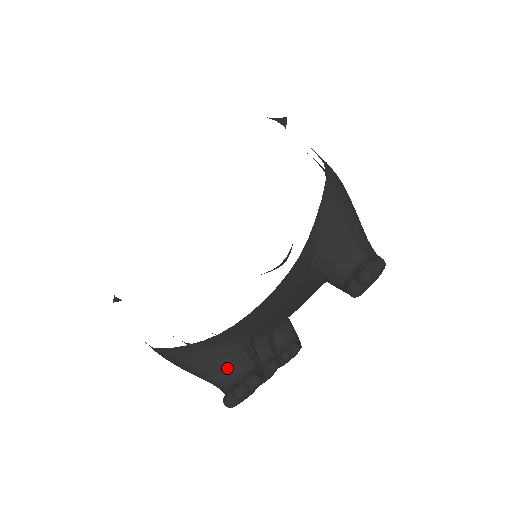
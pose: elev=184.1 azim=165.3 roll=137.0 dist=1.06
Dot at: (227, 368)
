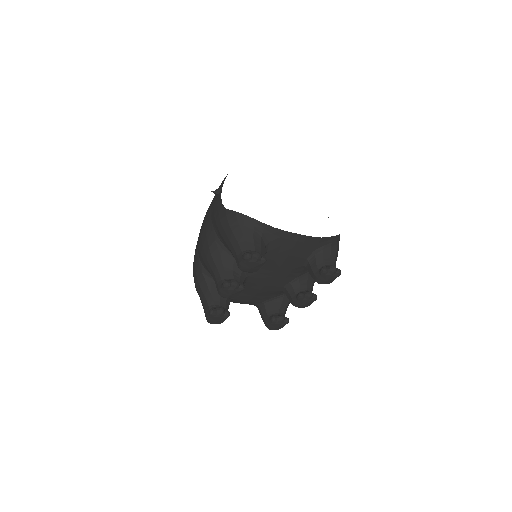
Dot at: (257, 246)
